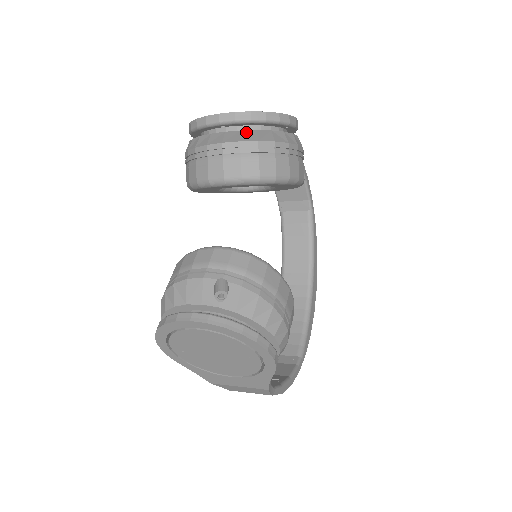
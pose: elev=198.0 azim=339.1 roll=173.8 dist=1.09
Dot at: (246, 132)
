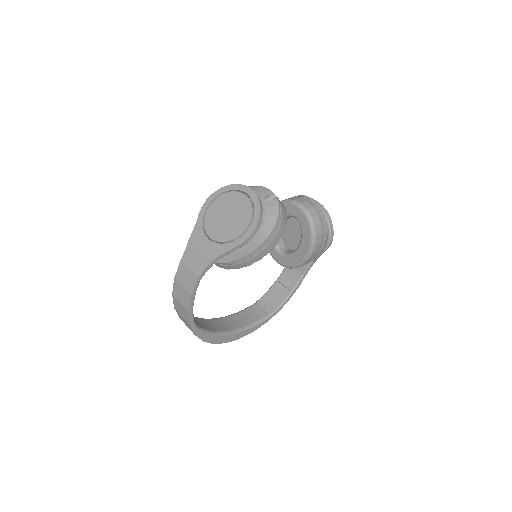
Dot at: occluded
